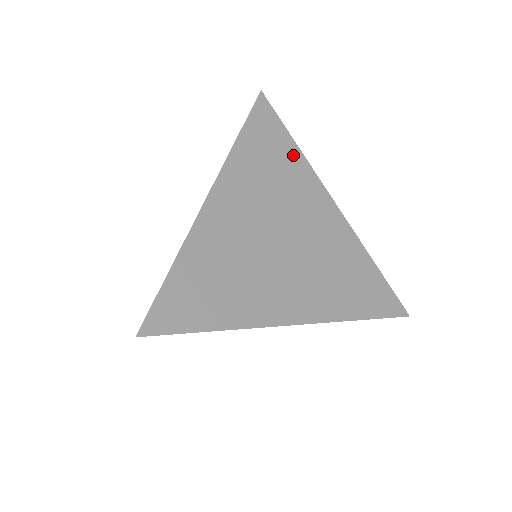
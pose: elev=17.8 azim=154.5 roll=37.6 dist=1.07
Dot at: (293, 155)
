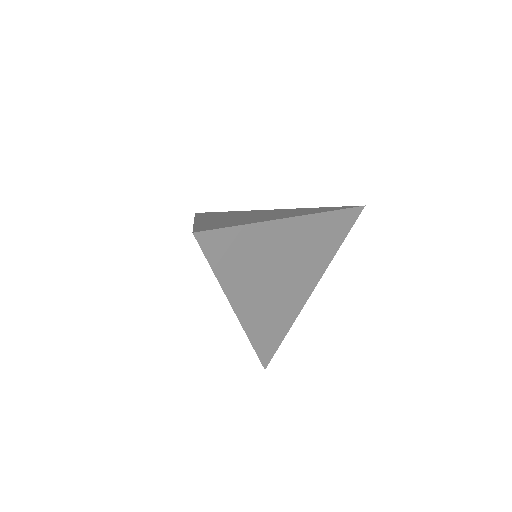
Dot at: (248, 234)
